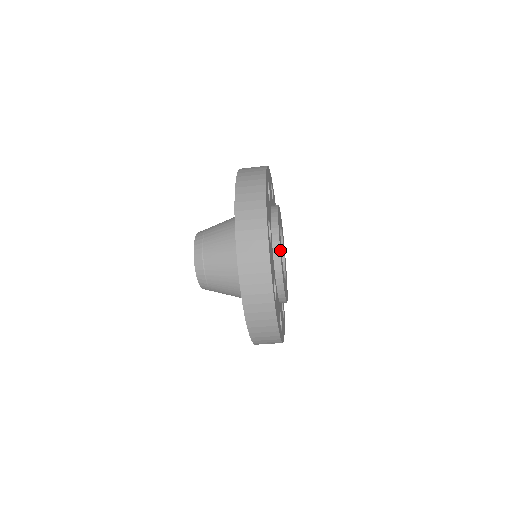
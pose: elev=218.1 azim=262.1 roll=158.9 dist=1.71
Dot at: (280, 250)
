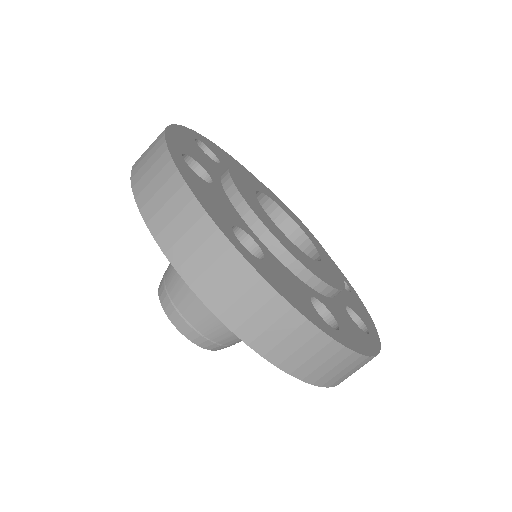
Dot at: (243, 195)
